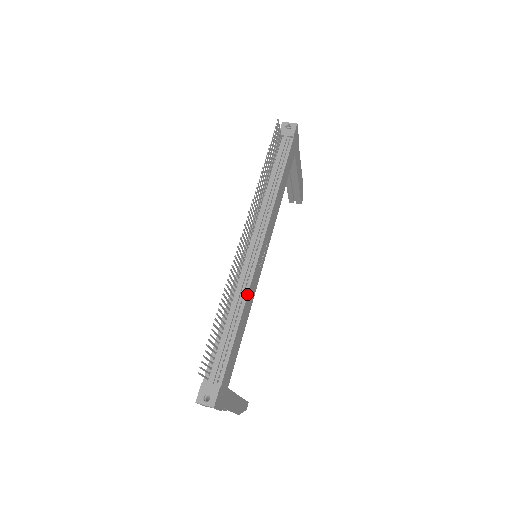
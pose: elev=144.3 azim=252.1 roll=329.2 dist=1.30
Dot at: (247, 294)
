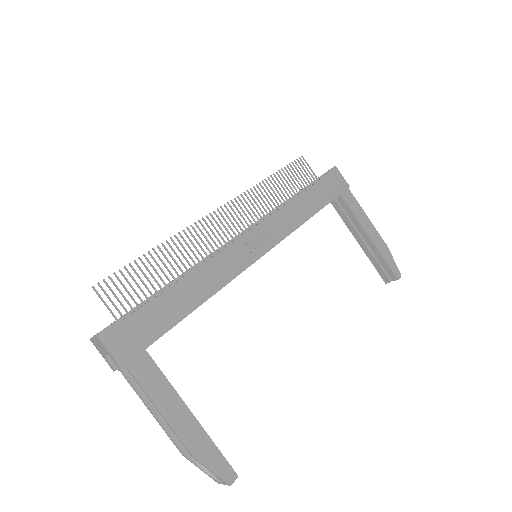
Dot at: (208, 259)
